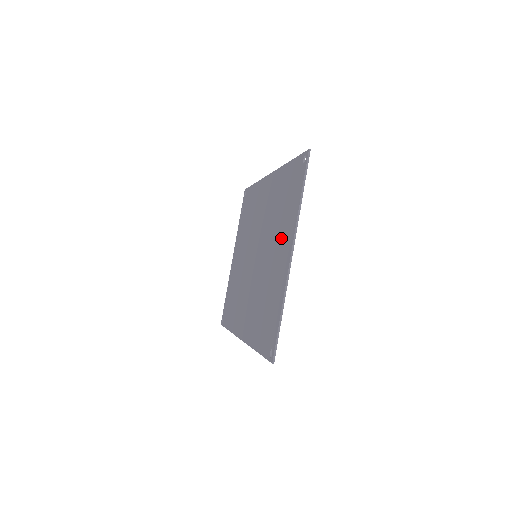
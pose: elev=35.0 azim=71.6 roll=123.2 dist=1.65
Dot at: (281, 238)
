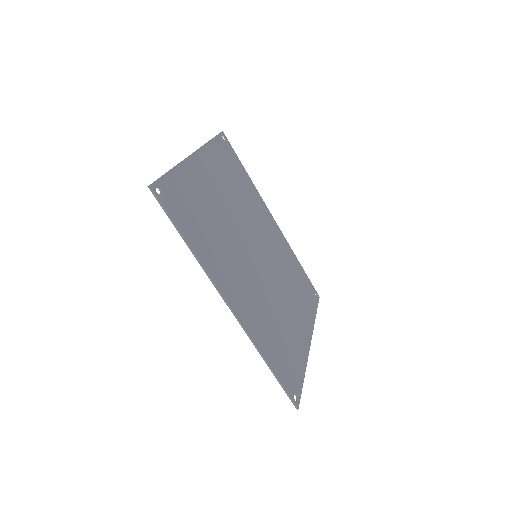
Dot at: (216, 180)
